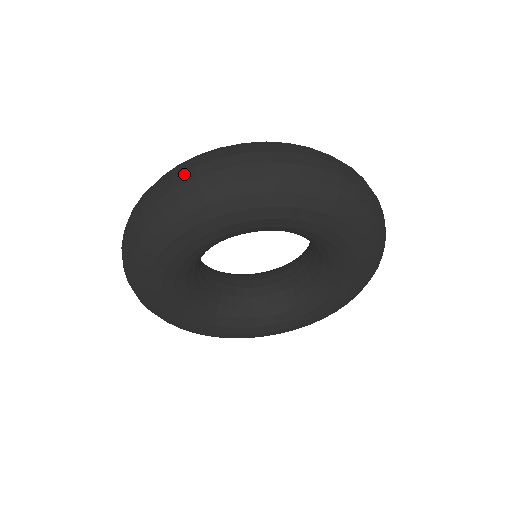
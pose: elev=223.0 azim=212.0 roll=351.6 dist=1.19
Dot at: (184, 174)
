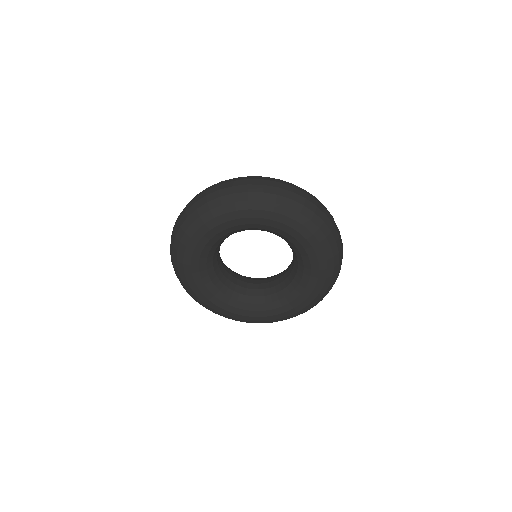
Dot at: (300, 191)
